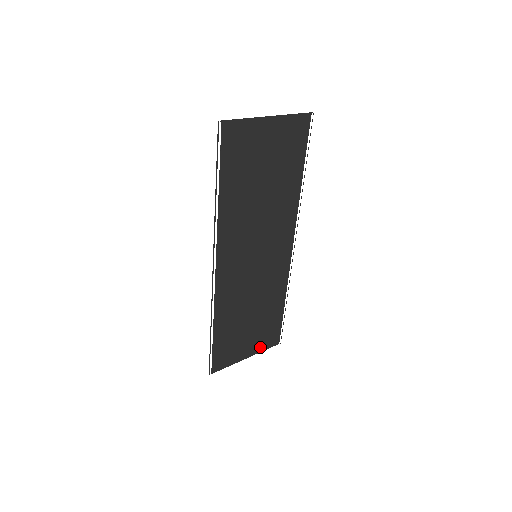
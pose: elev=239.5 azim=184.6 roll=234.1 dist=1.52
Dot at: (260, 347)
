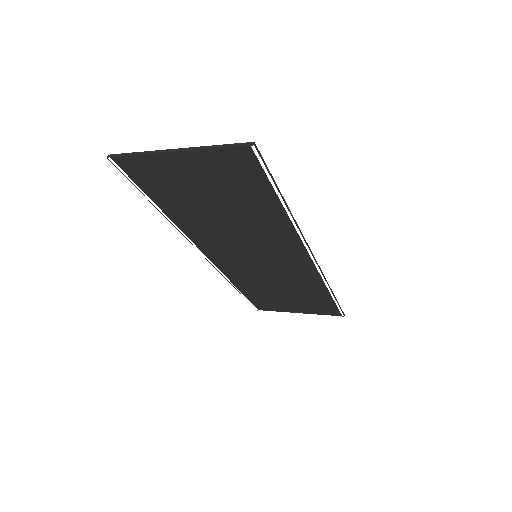
Dot at: (313, 311)
